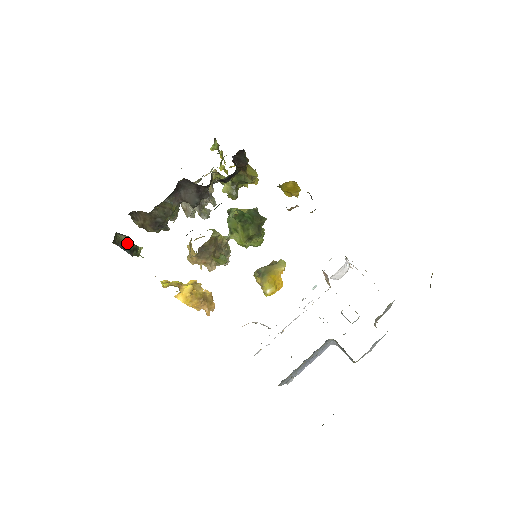
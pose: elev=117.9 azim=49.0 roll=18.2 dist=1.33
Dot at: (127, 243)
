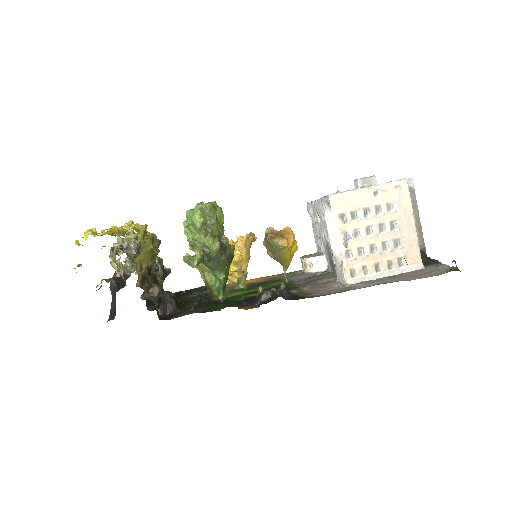
Dot at: occluded
